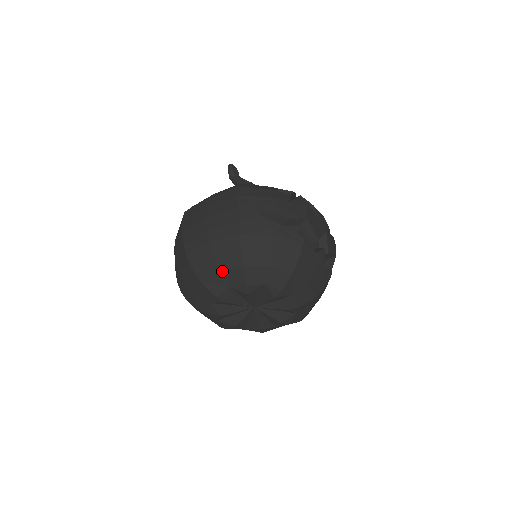
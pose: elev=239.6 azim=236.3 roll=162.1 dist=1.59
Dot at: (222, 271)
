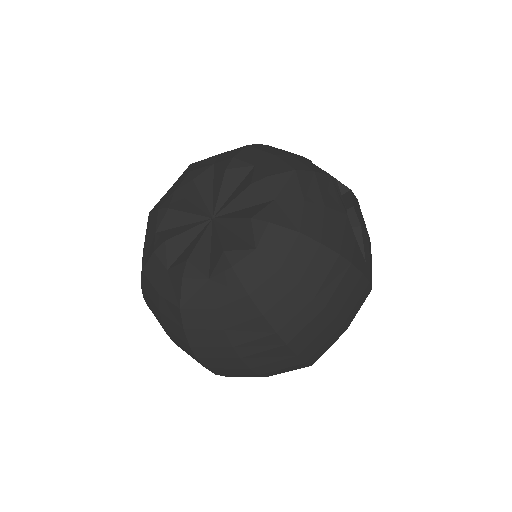
Dot at: (172, 187)
